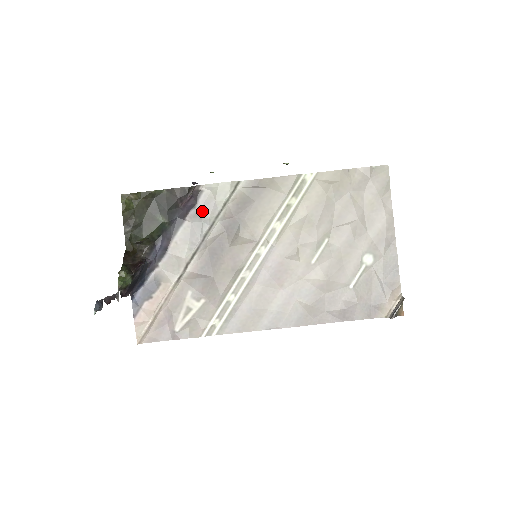
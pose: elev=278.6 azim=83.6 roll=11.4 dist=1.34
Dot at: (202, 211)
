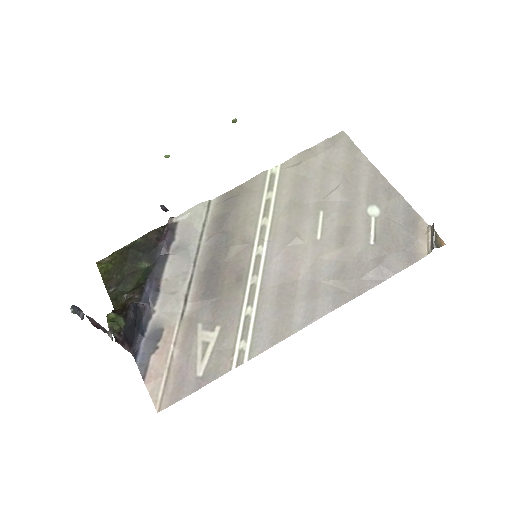
Dot at: (183, 240)
